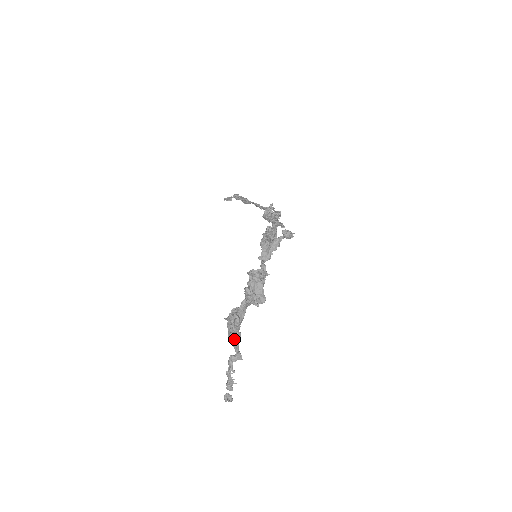
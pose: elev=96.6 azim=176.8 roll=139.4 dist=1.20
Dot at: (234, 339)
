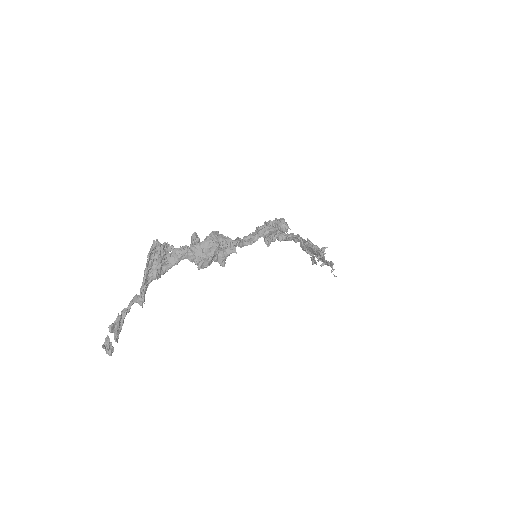
Dot at: (145, 270)
